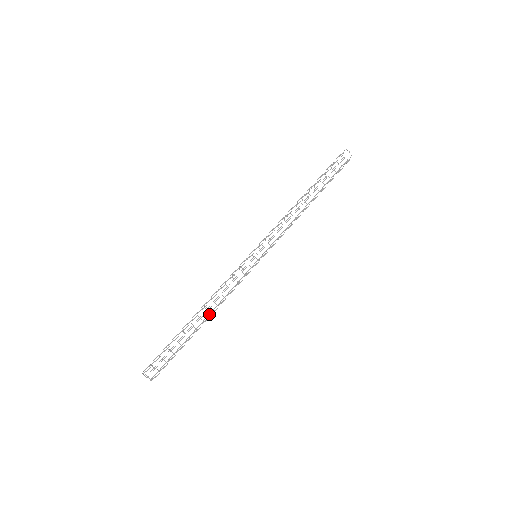
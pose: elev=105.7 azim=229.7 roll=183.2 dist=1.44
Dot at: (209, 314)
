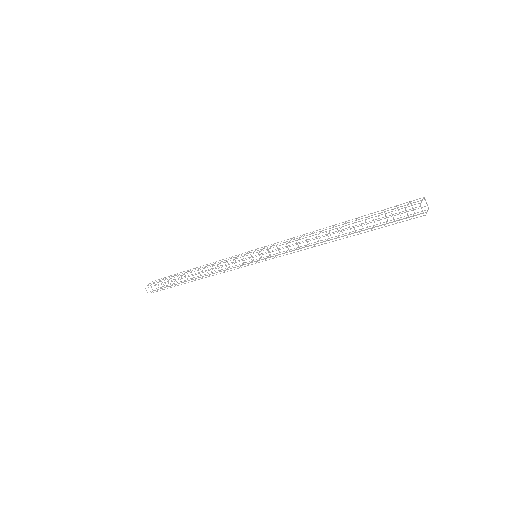
Dot at: (199, 279)
